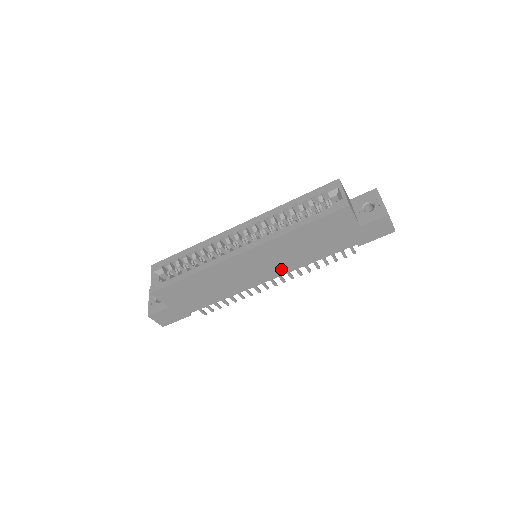
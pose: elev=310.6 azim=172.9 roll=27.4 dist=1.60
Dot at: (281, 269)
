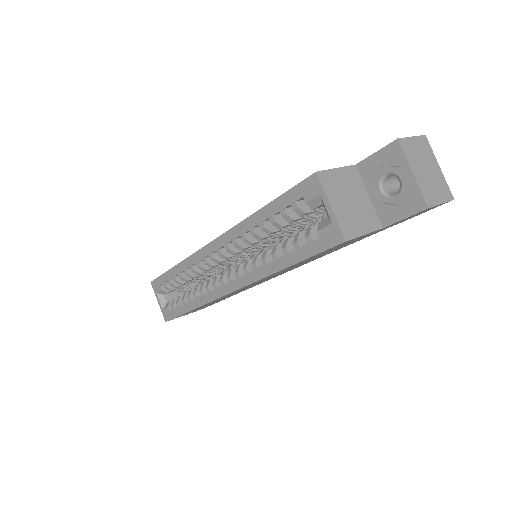
Dot at: occluded
